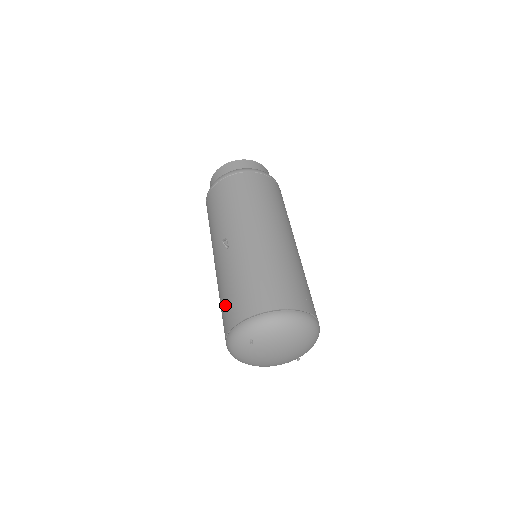
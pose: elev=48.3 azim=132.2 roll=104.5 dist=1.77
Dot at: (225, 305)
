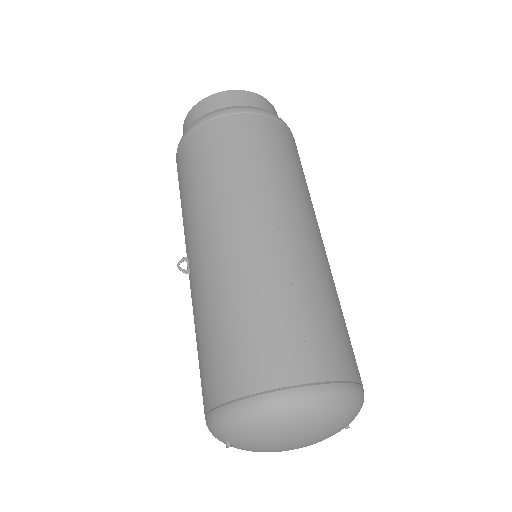
Dot at: occluded
